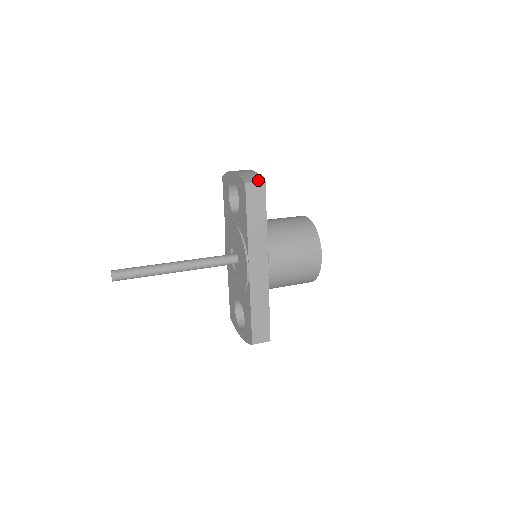
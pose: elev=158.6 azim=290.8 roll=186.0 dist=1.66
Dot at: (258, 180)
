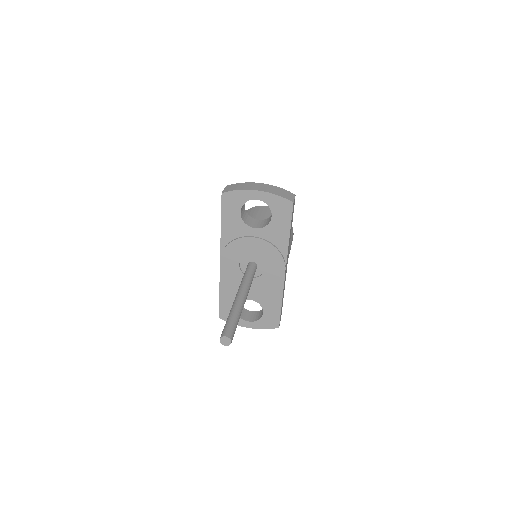
Dot at: (293, 196)
